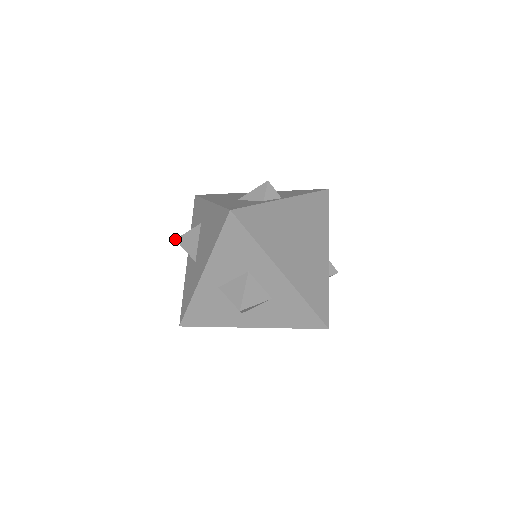
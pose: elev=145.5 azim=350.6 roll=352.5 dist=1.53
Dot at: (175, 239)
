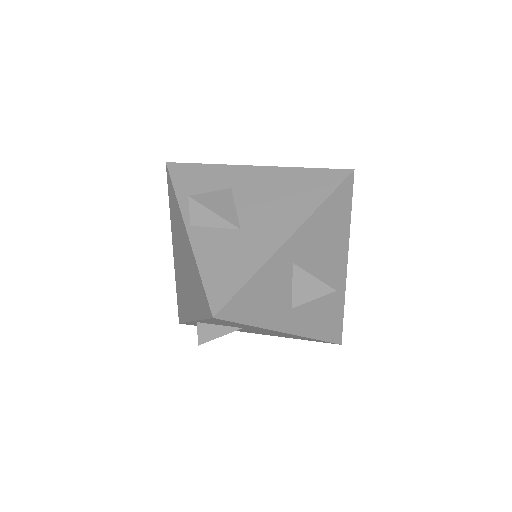
Dot at: occluded
